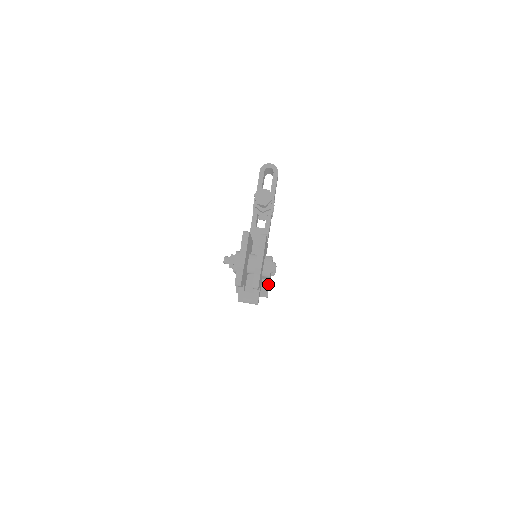
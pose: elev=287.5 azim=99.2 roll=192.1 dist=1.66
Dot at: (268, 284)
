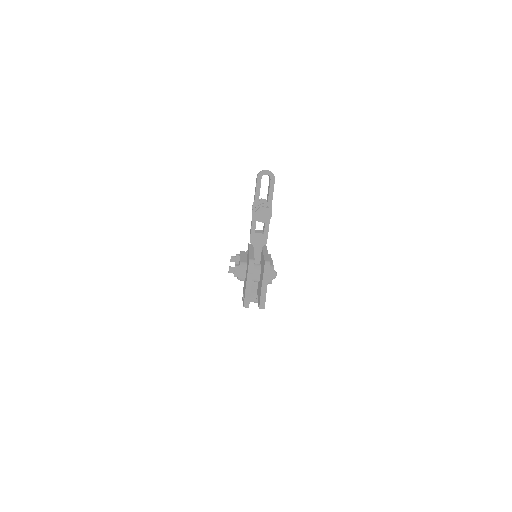
Dot at: occluded
